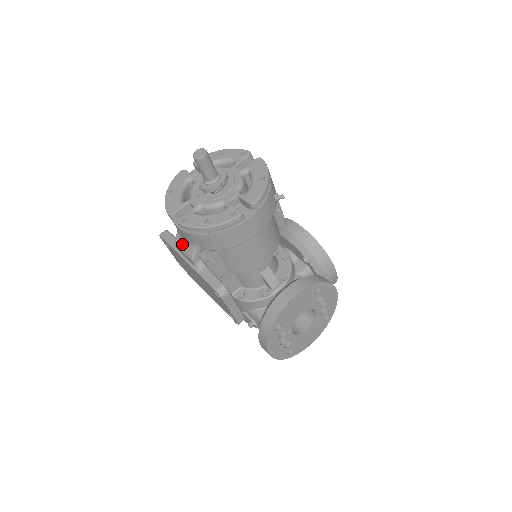
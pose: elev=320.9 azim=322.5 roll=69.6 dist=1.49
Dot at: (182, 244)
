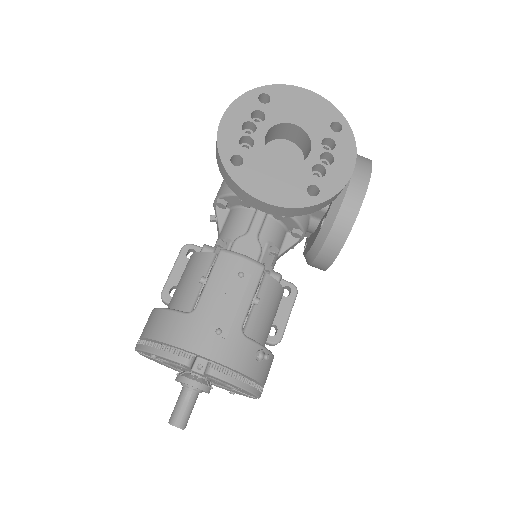
Dot at: occluded
